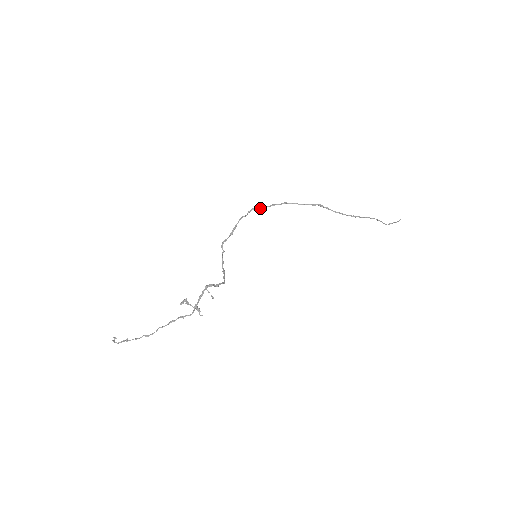
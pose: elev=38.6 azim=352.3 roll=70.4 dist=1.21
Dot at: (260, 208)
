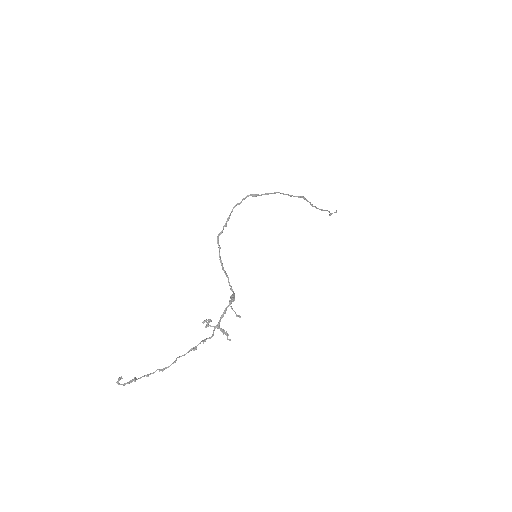
Dot at: (255, 196)
